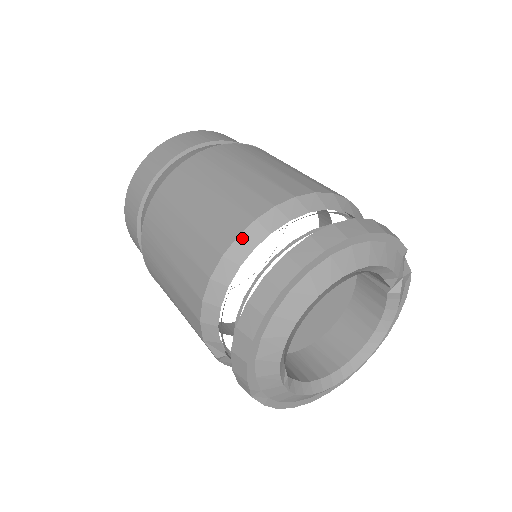
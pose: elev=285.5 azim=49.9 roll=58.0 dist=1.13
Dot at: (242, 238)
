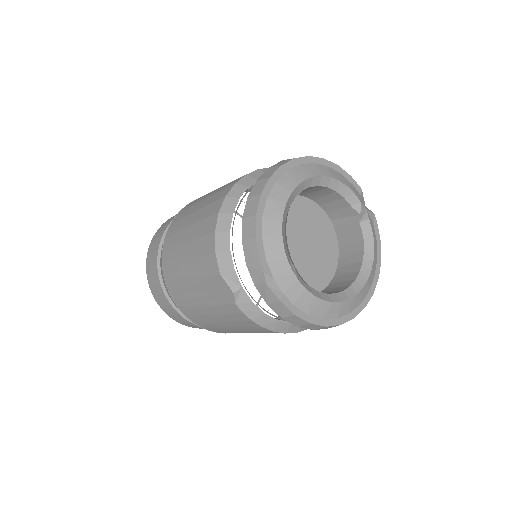
Dot at: (238, 184)
